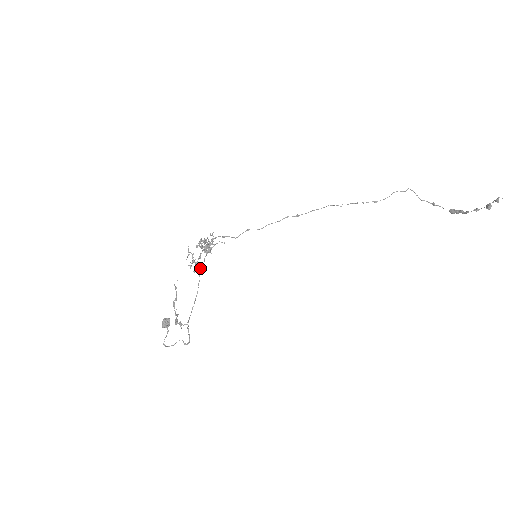
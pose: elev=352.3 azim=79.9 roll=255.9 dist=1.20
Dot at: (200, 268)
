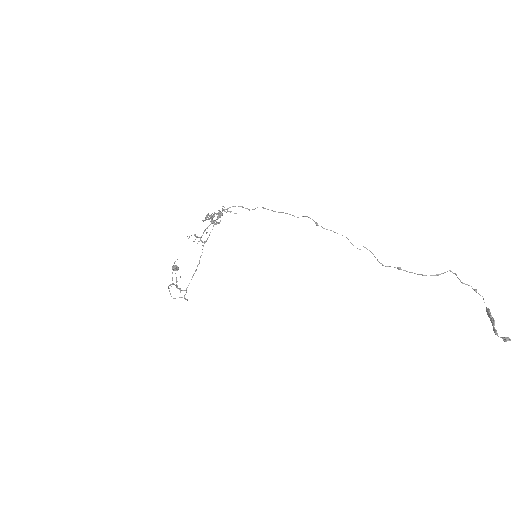
Dot at: (204, 242)
